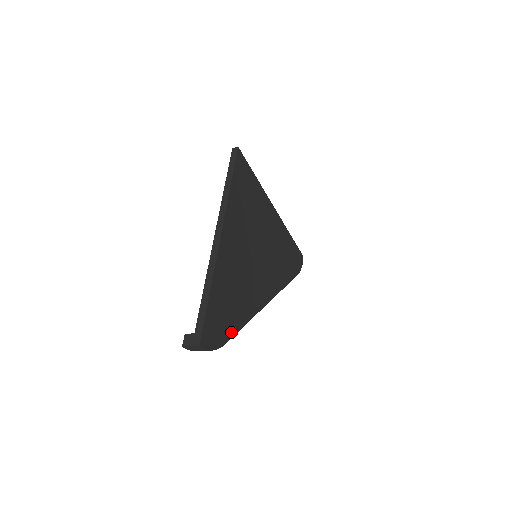
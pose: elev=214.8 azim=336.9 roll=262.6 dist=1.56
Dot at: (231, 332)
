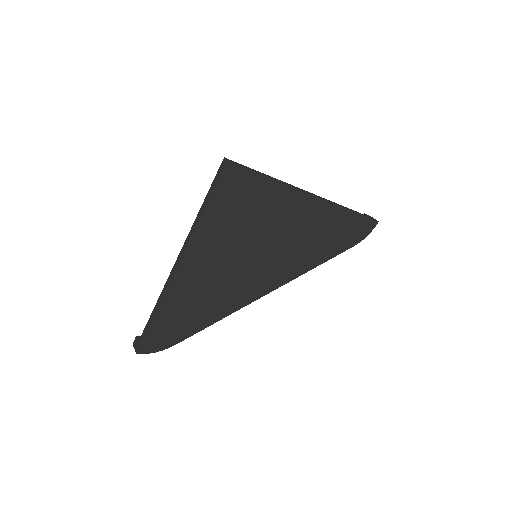
Dot at: (188, 334)
